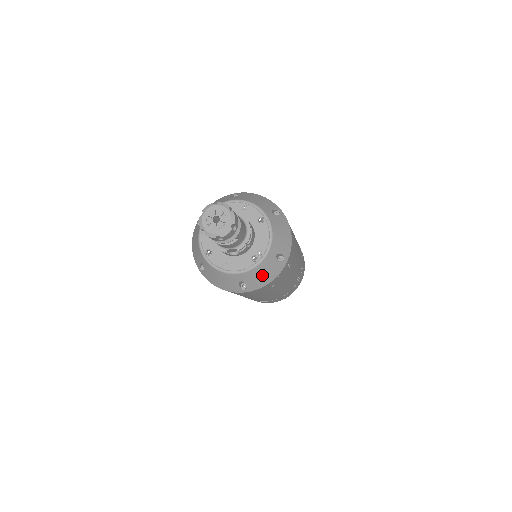
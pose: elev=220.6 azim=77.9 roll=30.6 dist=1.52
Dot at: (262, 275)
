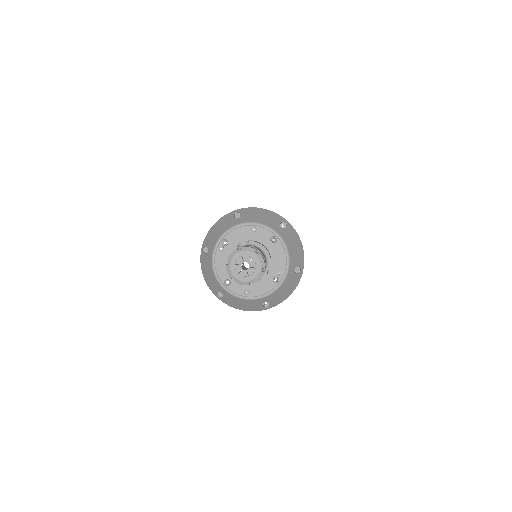
Dot at: (284, 292)
